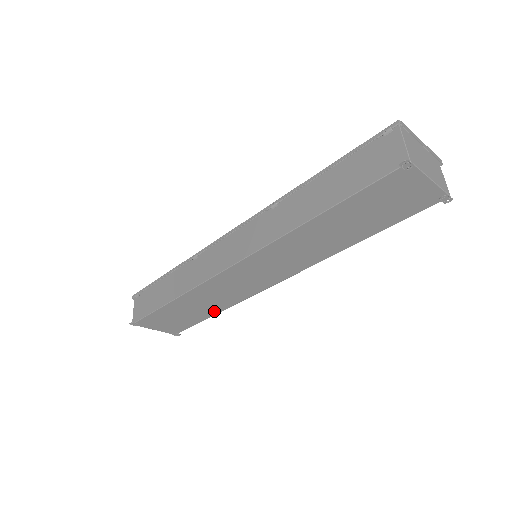
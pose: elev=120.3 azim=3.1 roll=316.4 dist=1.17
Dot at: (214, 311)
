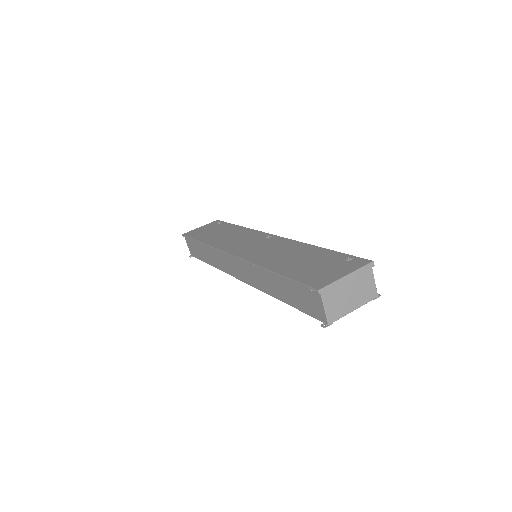
Dot at: occluded
